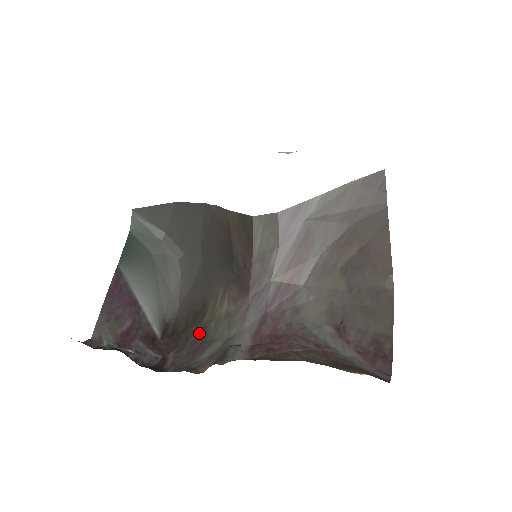
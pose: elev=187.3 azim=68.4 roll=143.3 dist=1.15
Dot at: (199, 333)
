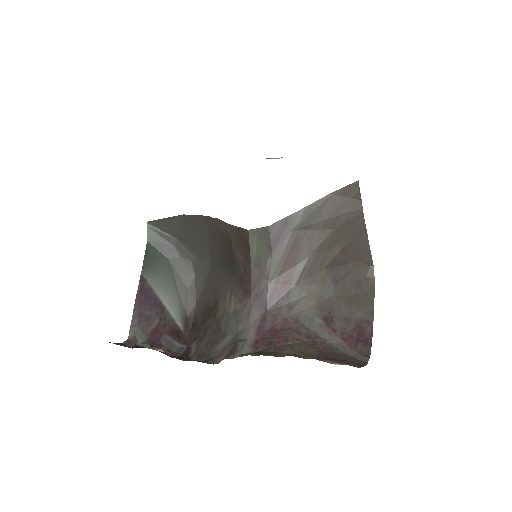
Dot at: (214, 326)
